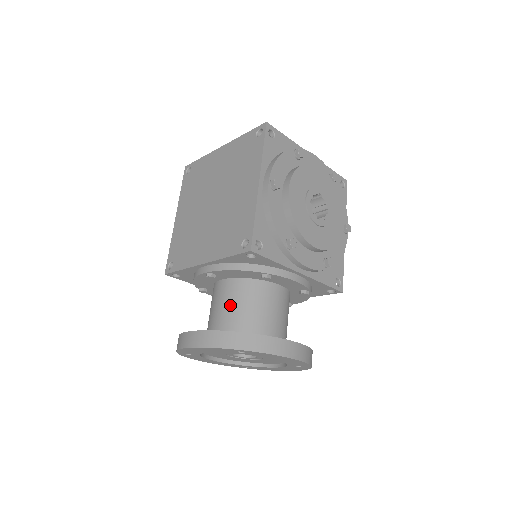
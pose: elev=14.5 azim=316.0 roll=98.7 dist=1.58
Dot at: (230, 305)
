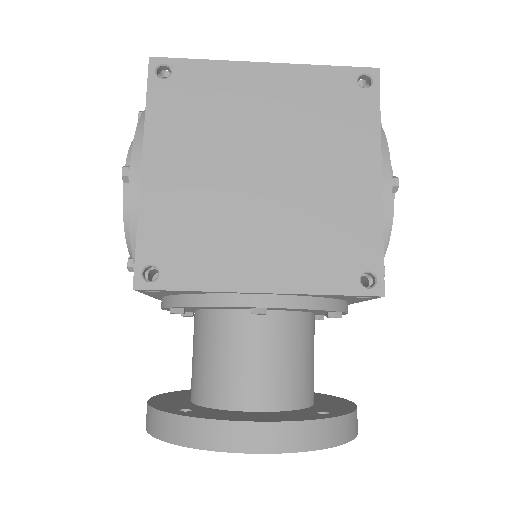
Dot at: (280, 358)
